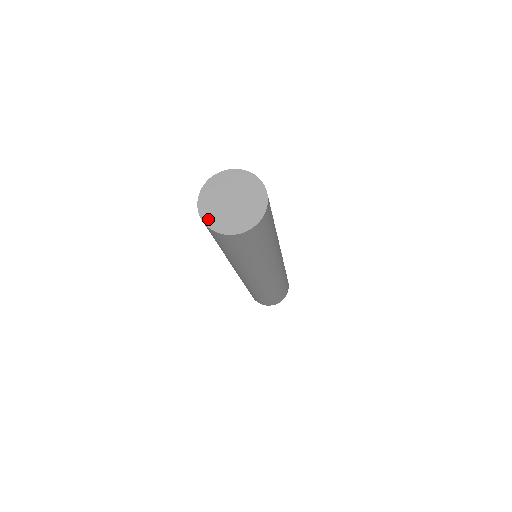
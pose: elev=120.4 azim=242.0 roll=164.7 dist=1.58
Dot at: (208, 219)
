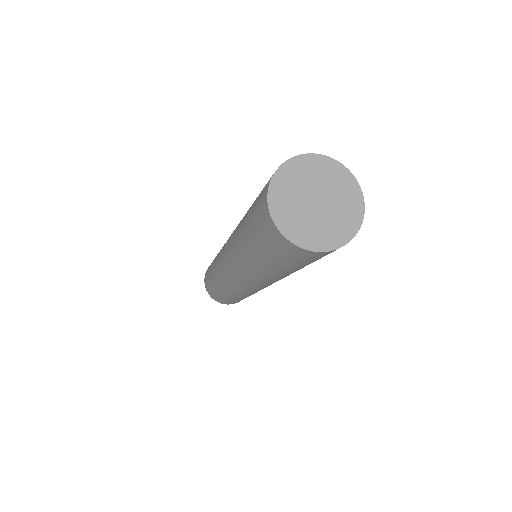
Dot at: (305, 241)
